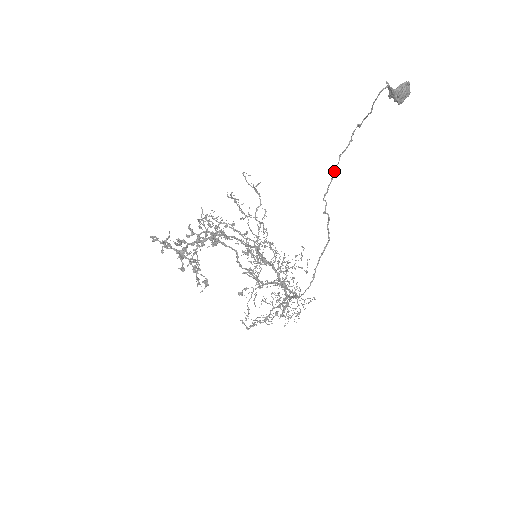
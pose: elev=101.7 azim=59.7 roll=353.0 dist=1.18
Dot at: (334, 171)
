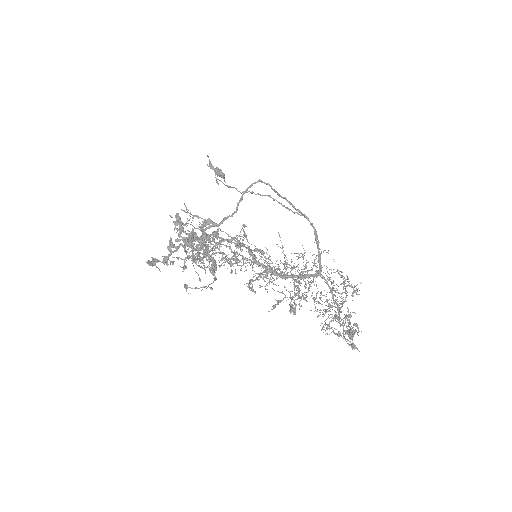
Dot at: (230, 187)
